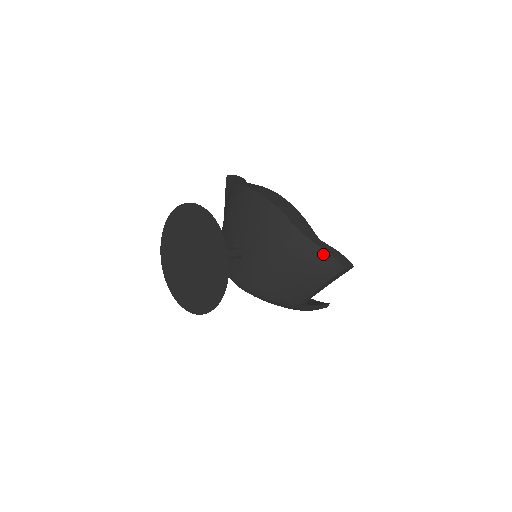
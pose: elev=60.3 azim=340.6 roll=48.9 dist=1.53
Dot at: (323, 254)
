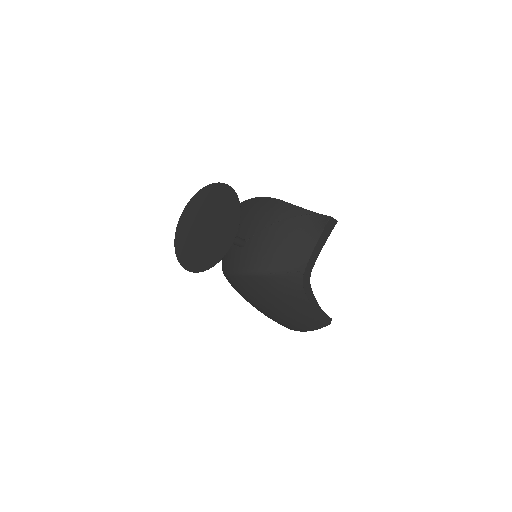
Dot at: (311, 214)
